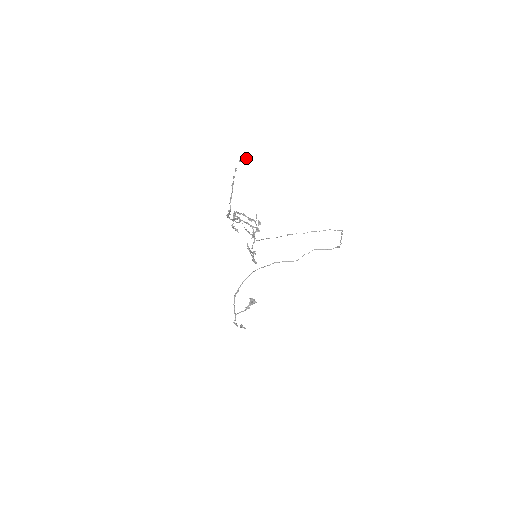
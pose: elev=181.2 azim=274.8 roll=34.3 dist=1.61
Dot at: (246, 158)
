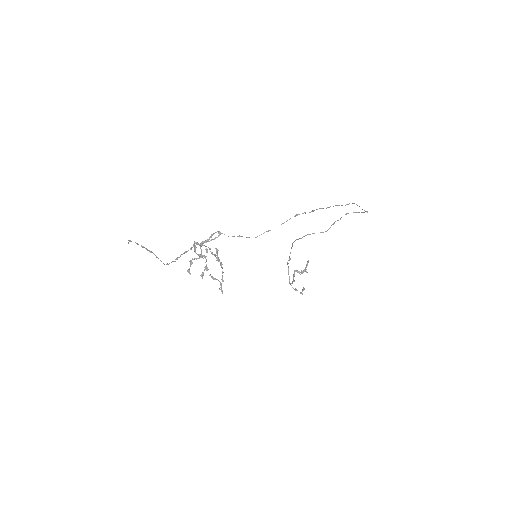
Dot at: (128, 243)
